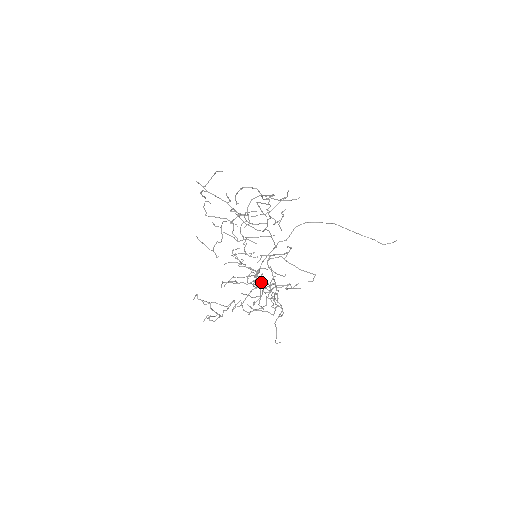
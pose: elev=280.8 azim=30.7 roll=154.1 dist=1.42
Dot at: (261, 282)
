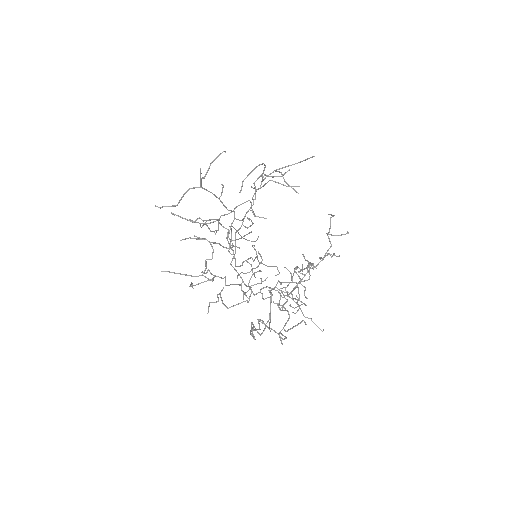
Dot at: (262, 288)
